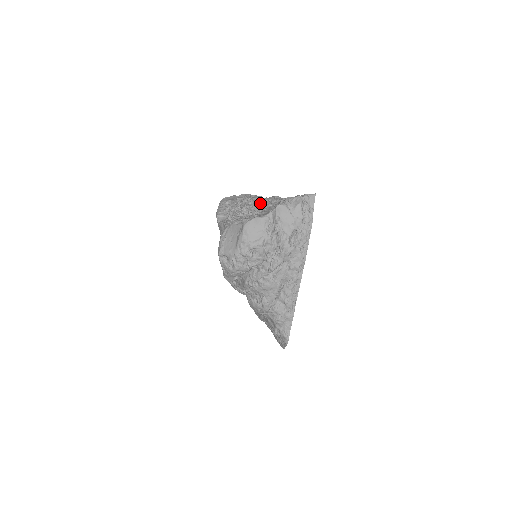
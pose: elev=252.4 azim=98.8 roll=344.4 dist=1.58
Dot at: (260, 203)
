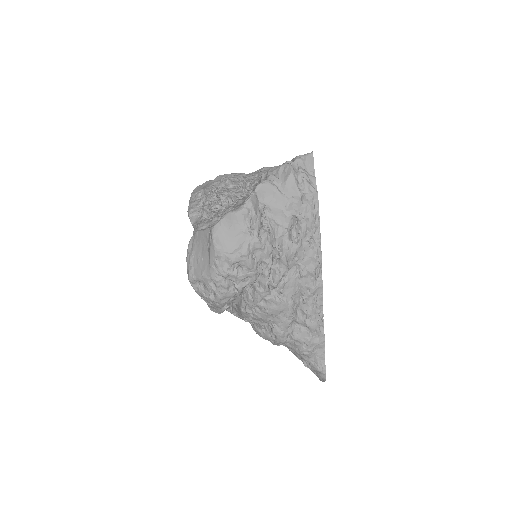
Dot at: (243, 183)
